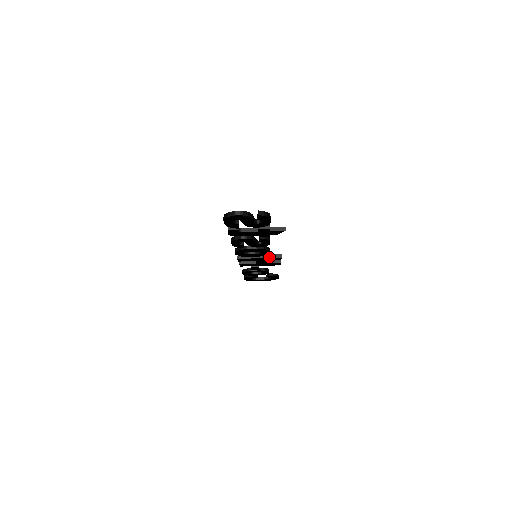
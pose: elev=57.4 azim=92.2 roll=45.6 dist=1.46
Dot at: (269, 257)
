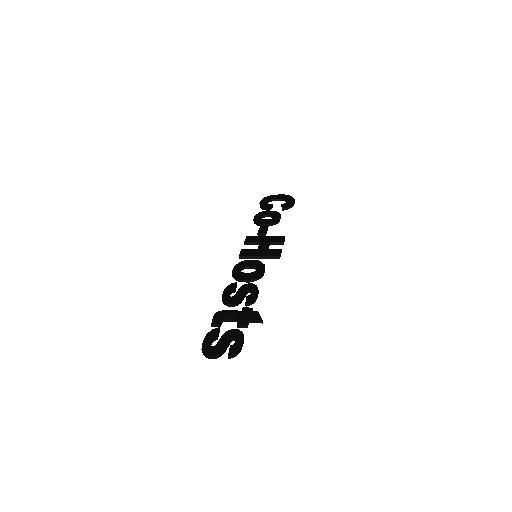
Dot at: (268, 258)
